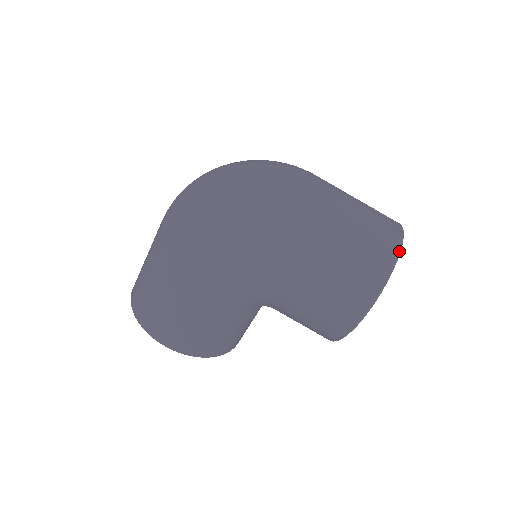
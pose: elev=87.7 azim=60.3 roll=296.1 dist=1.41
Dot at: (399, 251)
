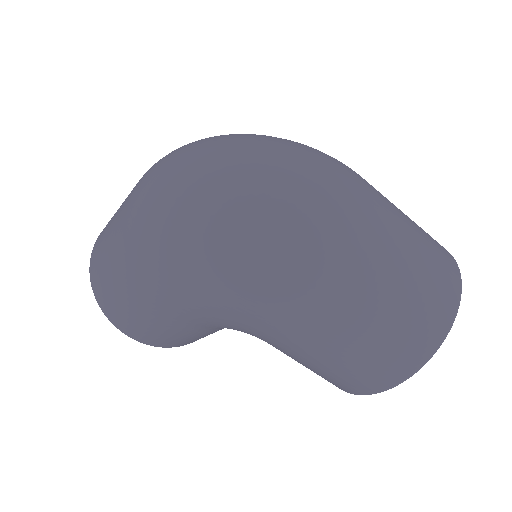
Dot at: (446, 336)
